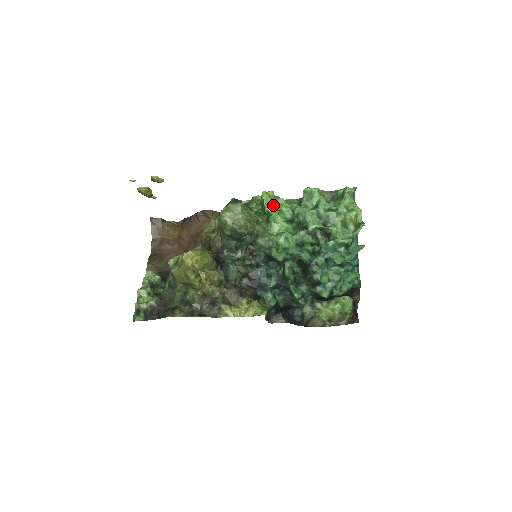
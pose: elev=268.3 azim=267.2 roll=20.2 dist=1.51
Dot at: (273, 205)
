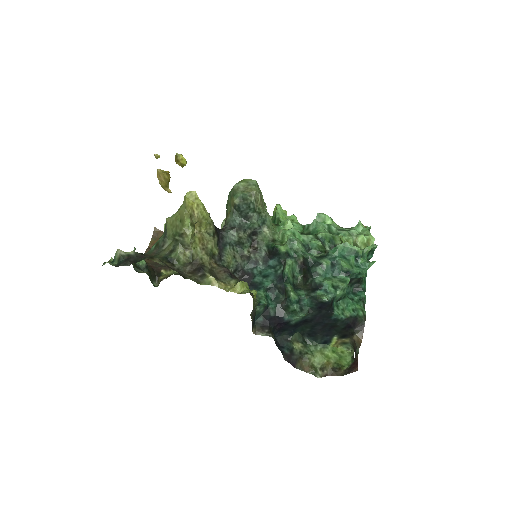
Dot at: (285, 217)
